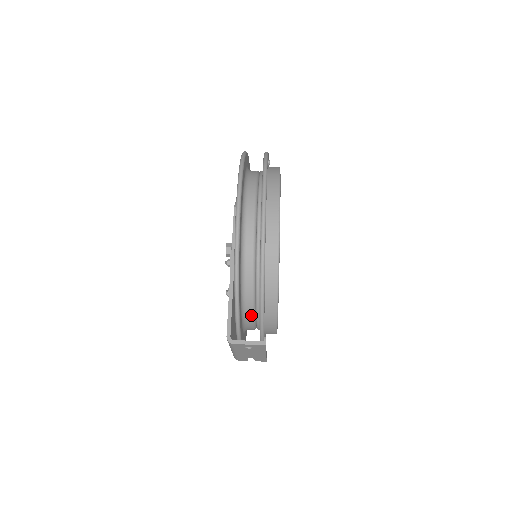
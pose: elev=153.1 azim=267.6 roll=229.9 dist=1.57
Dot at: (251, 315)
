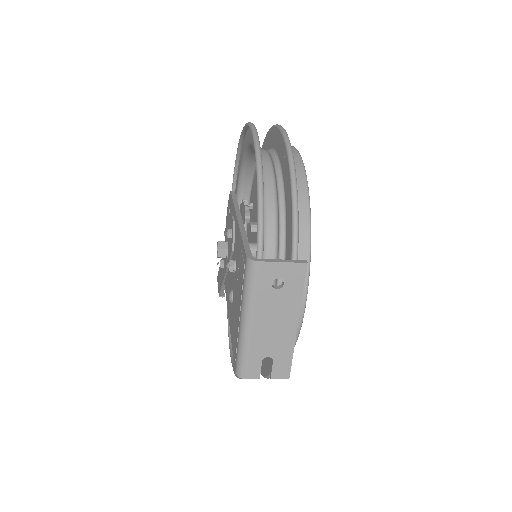
Dot at: occluded
